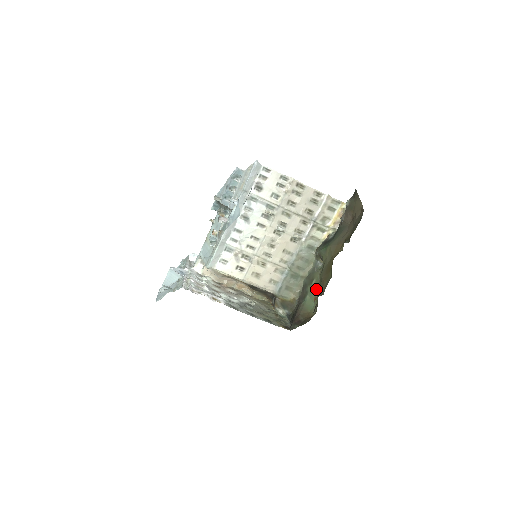
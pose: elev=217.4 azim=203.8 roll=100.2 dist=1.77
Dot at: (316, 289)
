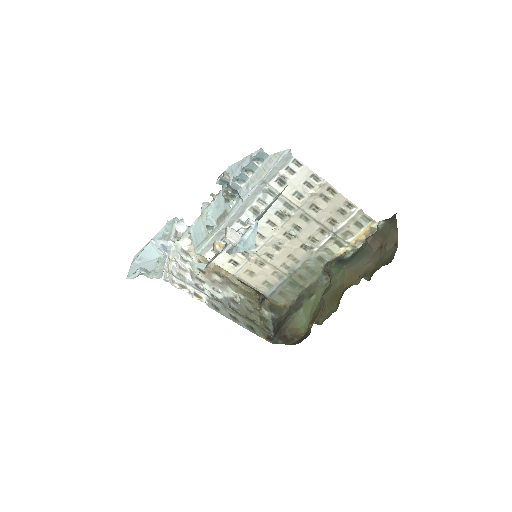
Dot at: (313, 307)
